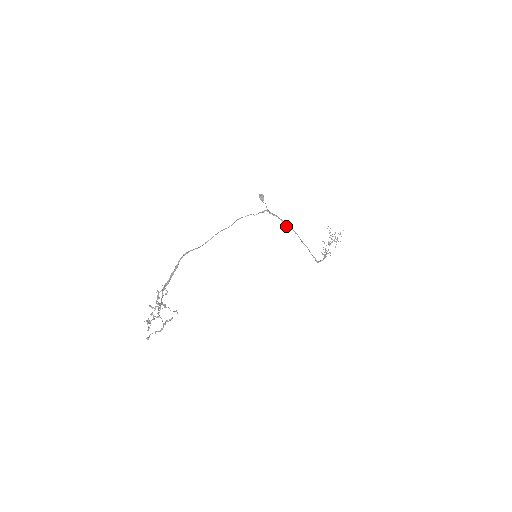
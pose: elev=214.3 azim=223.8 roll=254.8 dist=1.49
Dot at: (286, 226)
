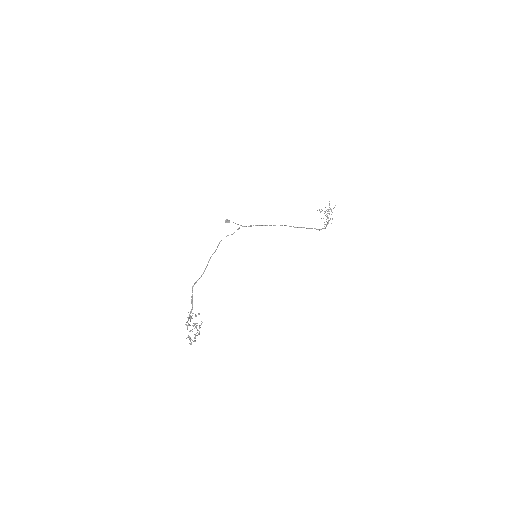
Dot at: occluded
